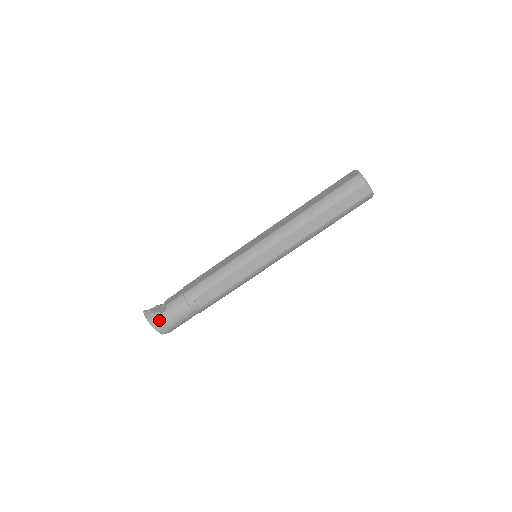
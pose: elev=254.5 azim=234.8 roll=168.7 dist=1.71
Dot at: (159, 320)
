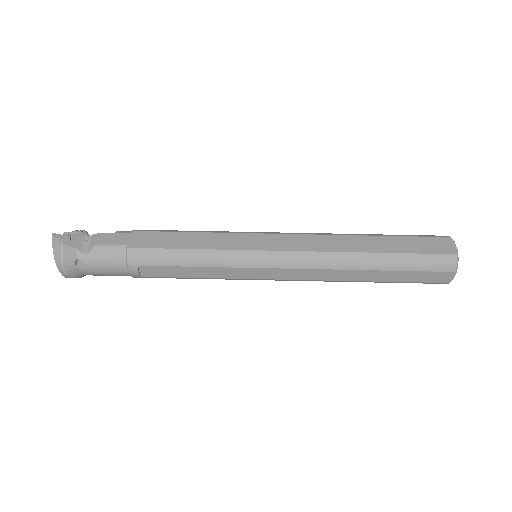
Dot at: (72, 261)
